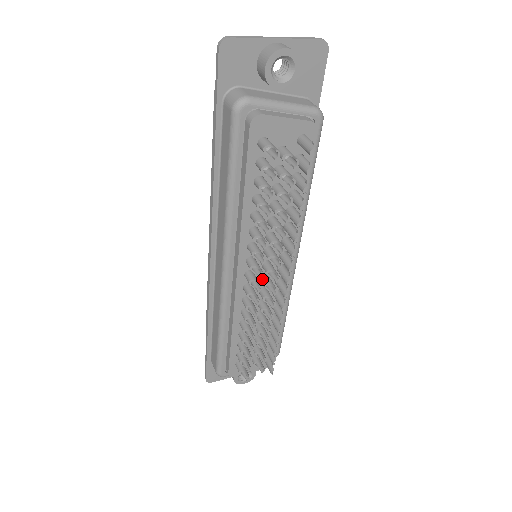
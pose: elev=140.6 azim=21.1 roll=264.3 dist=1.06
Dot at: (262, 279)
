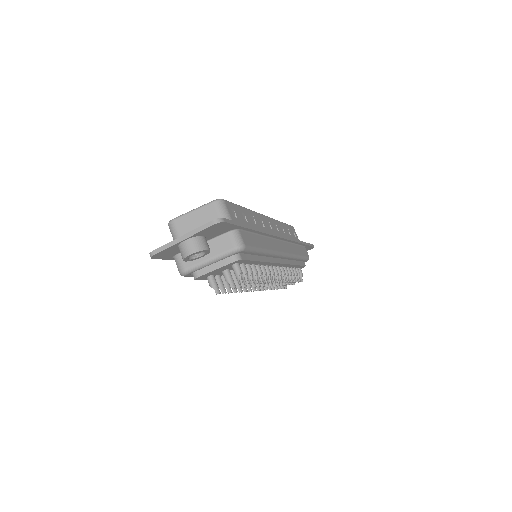
Dot at: occluded
